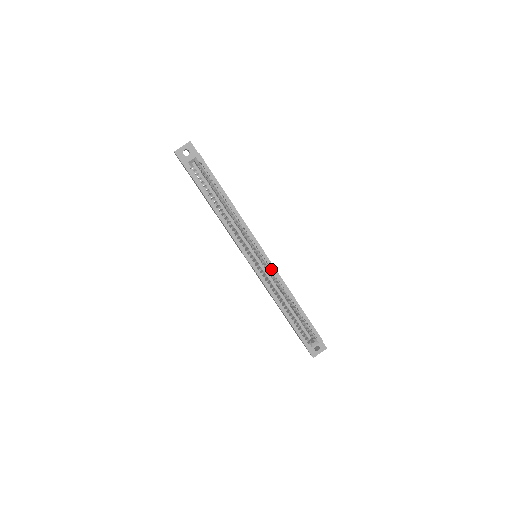
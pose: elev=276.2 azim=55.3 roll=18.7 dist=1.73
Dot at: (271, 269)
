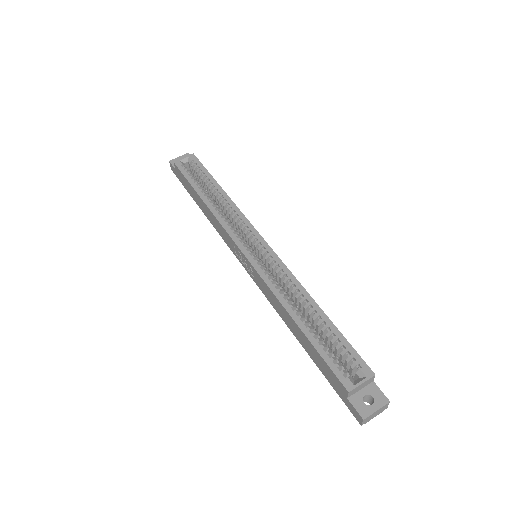
Dot at: (275, 263)
